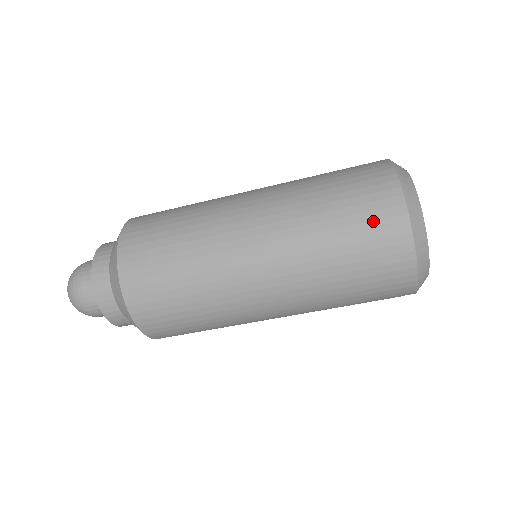
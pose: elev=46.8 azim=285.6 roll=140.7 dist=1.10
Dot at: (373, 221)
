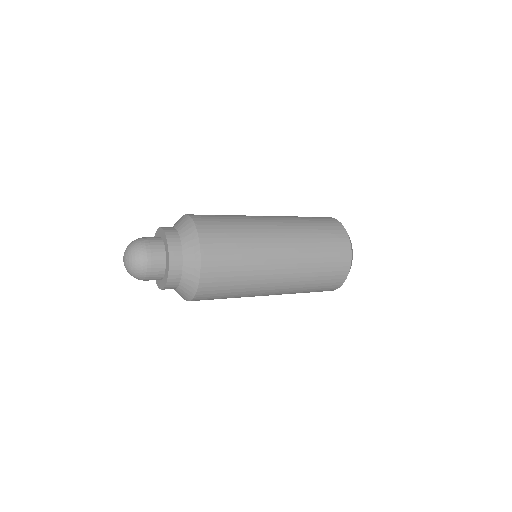
Dot at: (338, 257)
